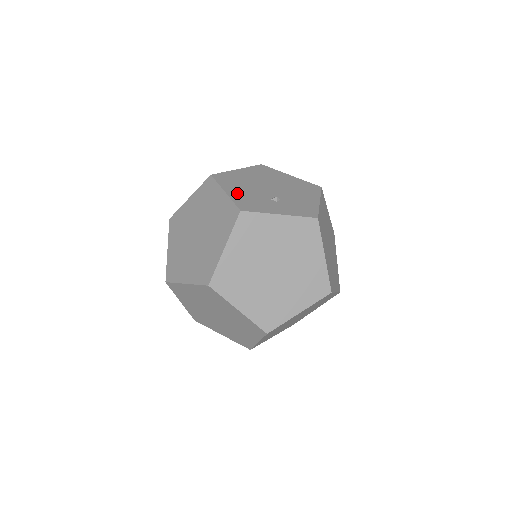
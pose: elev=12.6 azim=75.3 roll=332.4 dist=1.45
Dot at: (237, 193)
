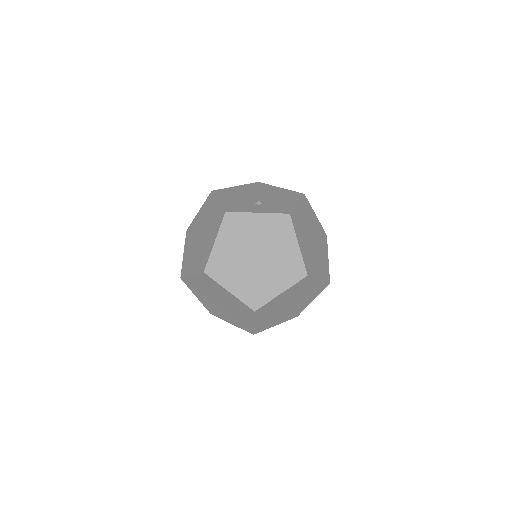
Dot at: (228, 201)
